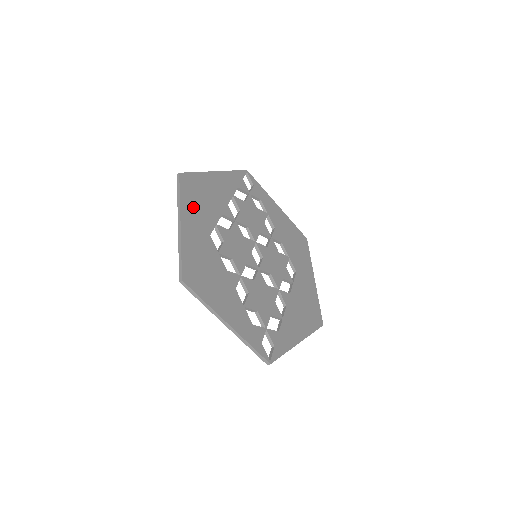
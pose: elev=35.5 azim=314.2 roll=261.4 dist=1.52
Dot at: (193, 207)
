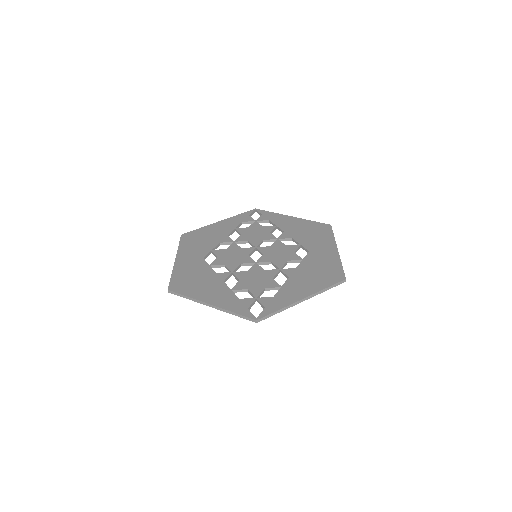
Dot at: (190, 248)
